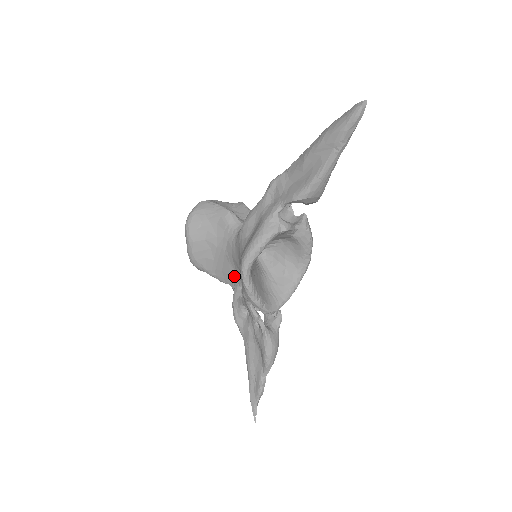
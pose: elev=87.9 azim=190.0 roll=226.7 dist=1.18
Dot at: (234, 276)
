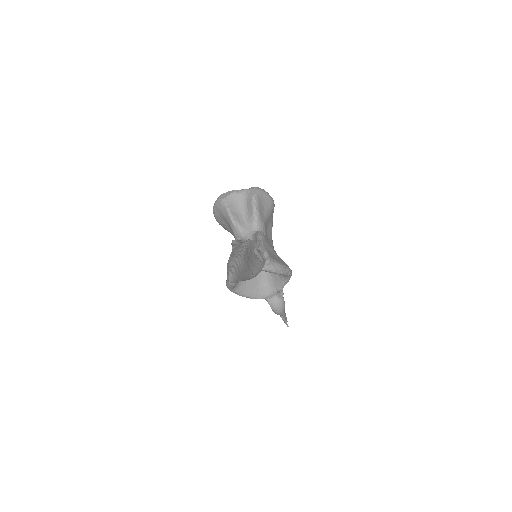
Dot at: occluded
